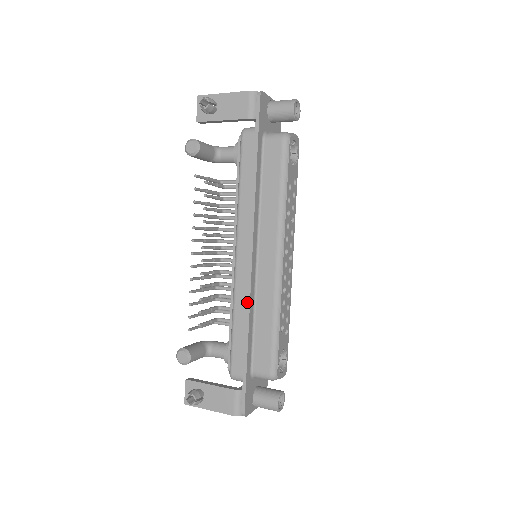
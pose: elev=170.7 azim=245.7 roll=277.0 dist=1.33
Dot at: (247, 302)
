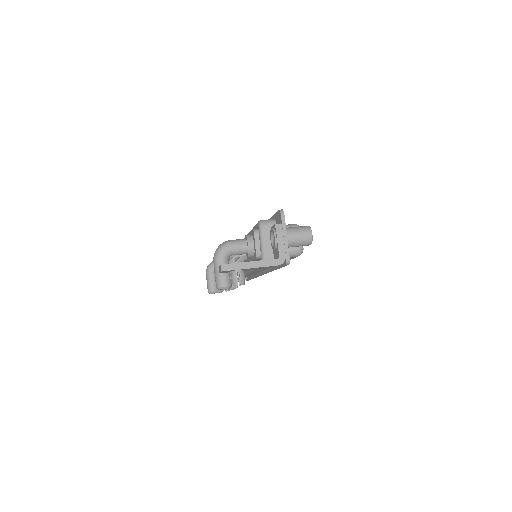
Dot at: occluded
